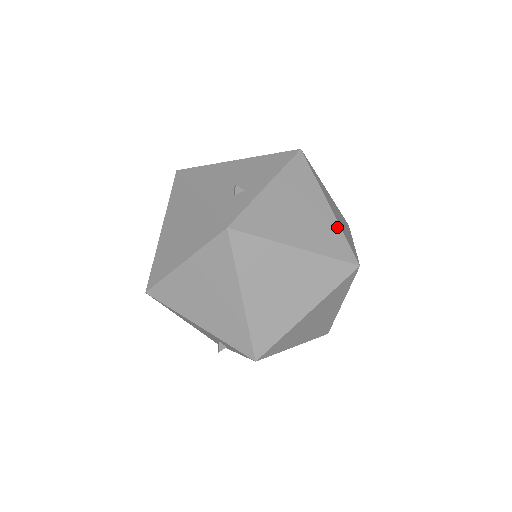
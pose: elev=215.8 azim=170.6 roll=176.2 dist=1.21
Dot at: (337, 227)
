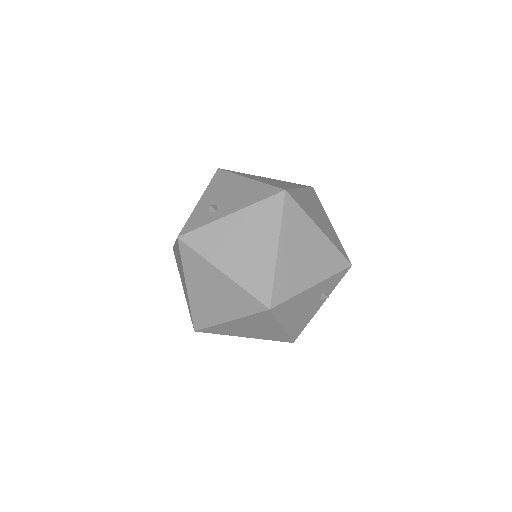
Dot at: (271, 270)
